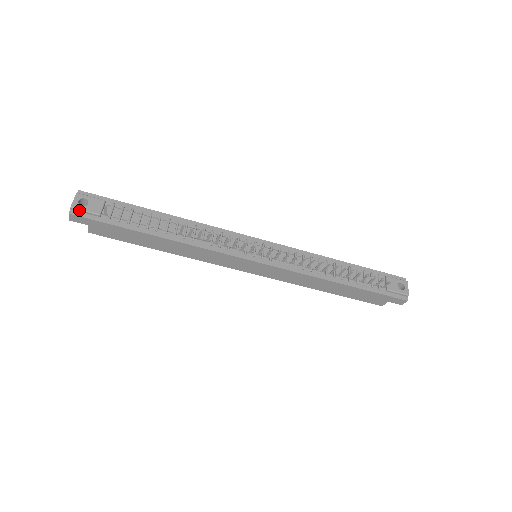
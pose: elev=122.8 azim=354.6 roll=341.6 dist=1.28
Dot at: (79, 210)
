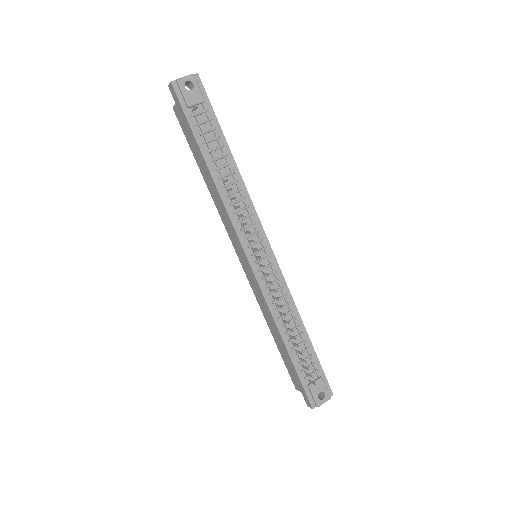
Dot at: (180, 87)
